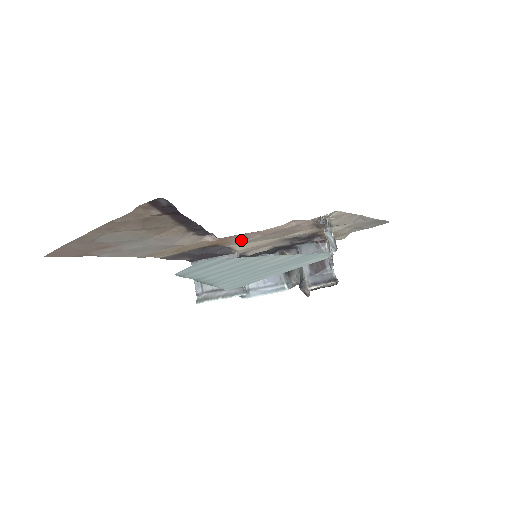
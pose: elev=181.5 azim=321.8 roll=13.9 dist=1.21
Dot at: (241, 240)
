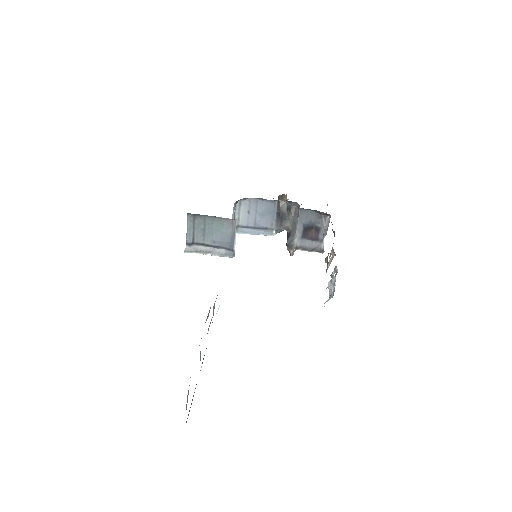
Dot at: occluded
